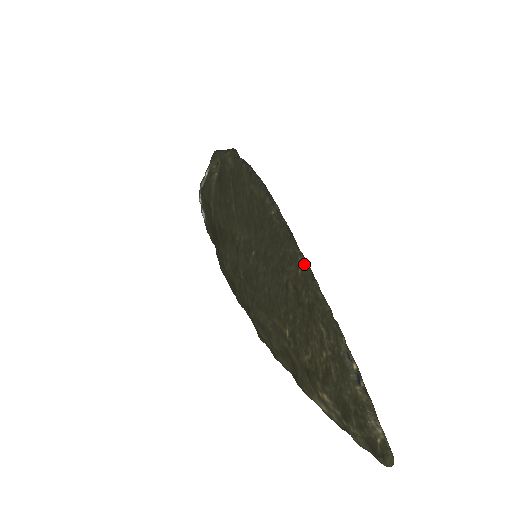
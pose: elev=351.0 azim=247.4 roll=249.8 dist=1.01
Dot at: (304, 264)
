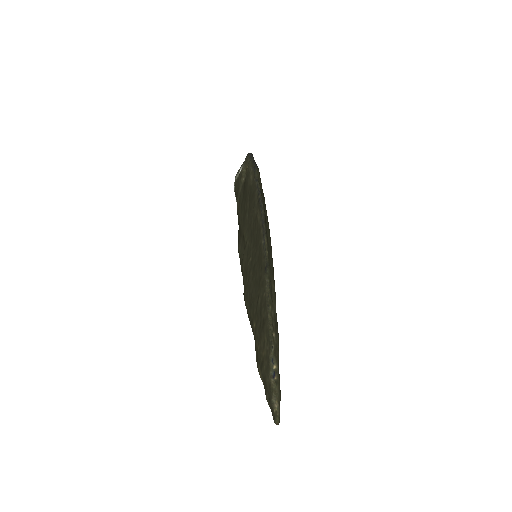
Dot at: (267, 291)
